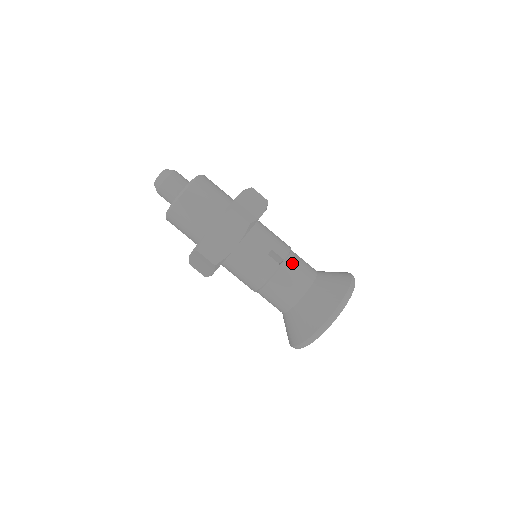
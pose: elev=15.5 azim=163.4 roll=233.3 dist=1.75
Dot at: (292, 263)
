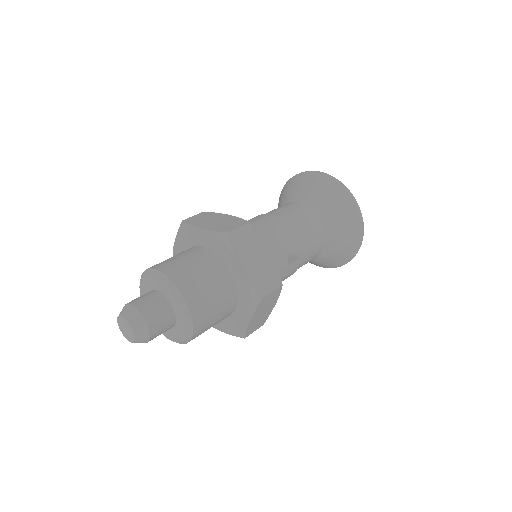
Dot at: (303, 241)
